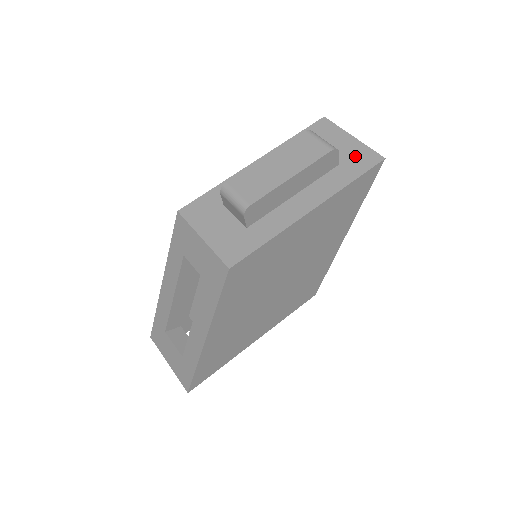
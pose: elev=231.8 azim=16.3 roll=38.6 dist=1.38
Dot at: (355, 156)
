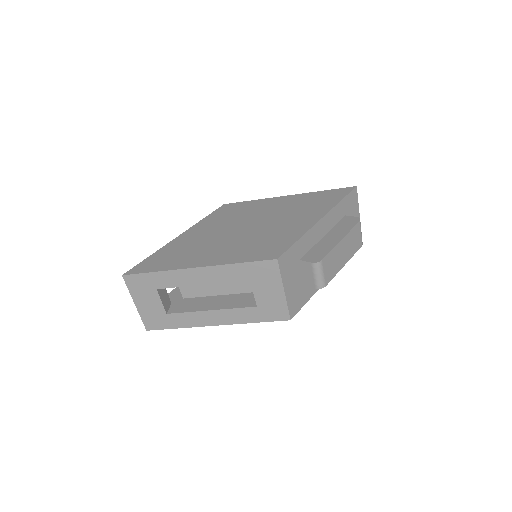
Dot at: occluded
